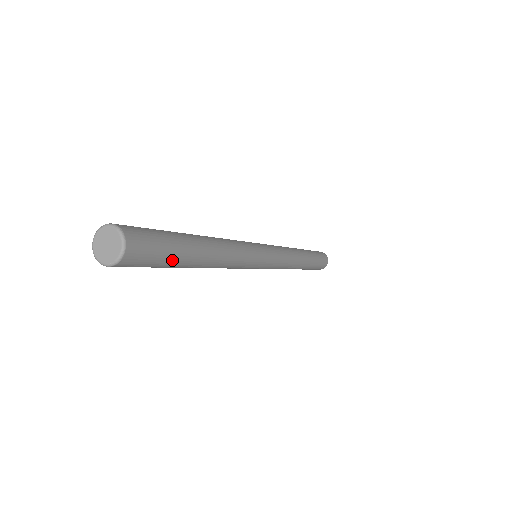
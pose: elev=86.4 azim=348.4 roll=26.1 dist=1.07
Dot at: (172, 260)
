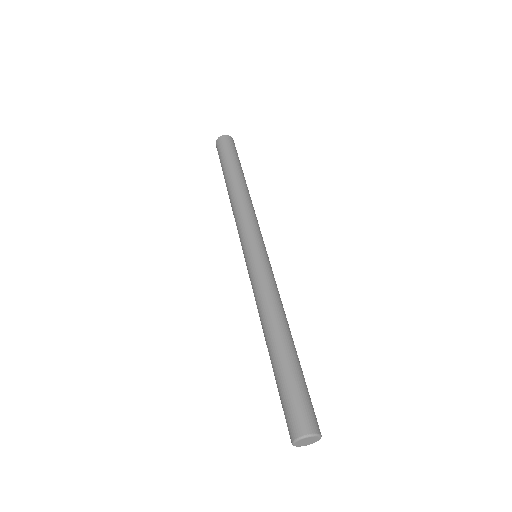
Dot at: occluded
